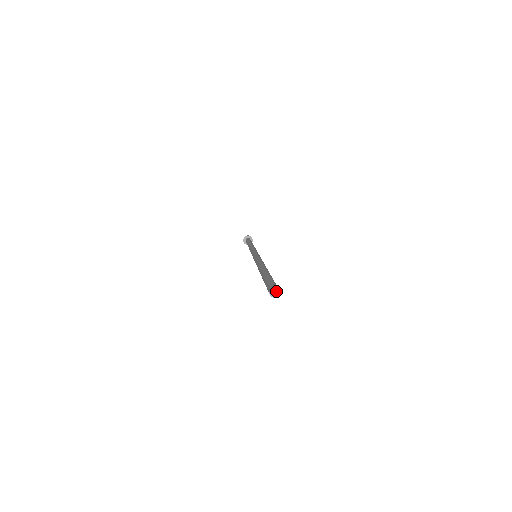
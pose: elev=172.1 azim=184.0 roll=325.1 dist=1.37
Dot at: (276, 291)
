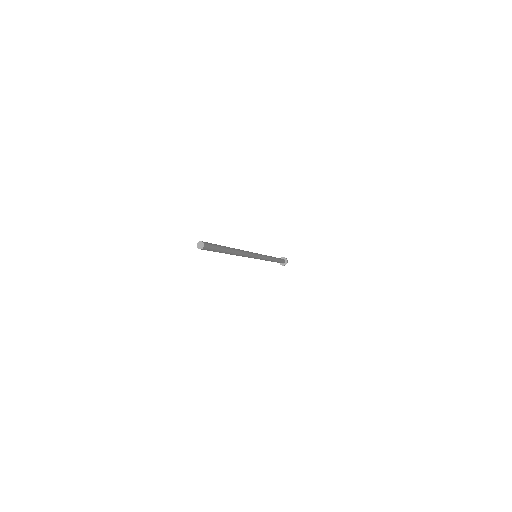
Dot at: (202, 244)
